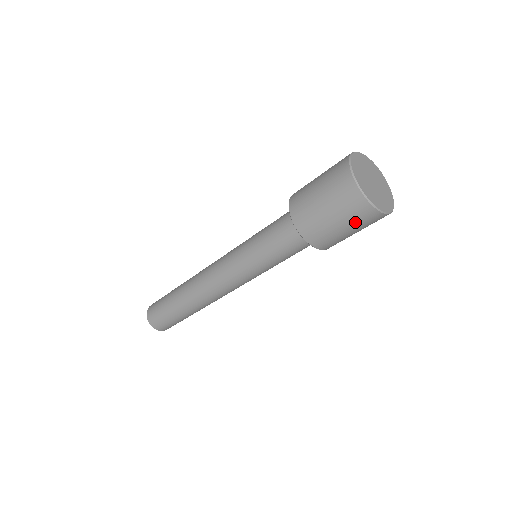
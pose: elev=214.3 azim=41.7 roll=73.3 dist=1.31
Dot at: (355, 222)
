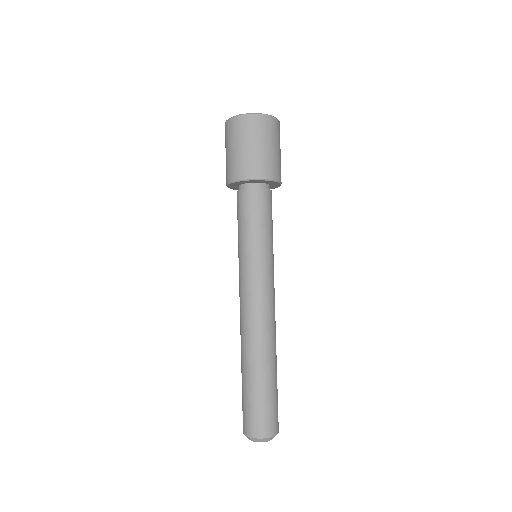
Dot at: (268, 135)
